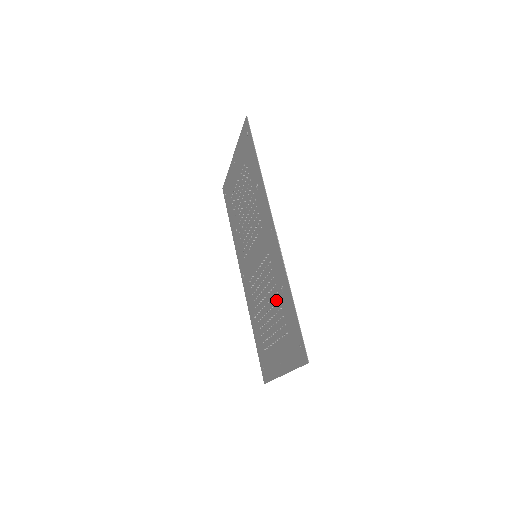
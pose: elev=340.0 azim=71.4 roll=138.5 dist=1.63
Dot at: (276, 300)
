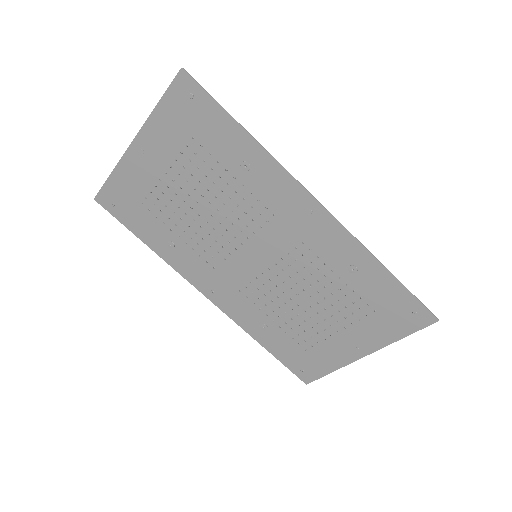
Dot at: (336, 287)
